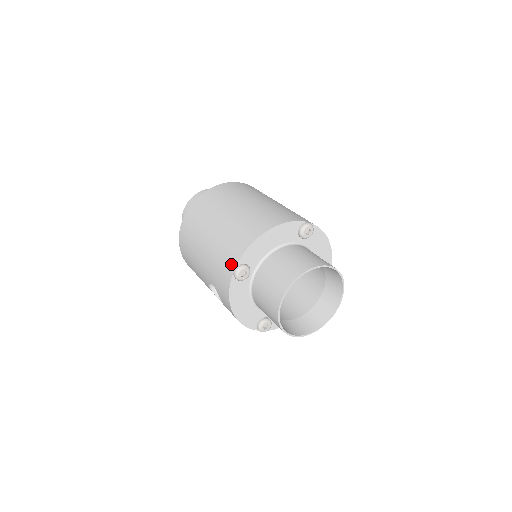
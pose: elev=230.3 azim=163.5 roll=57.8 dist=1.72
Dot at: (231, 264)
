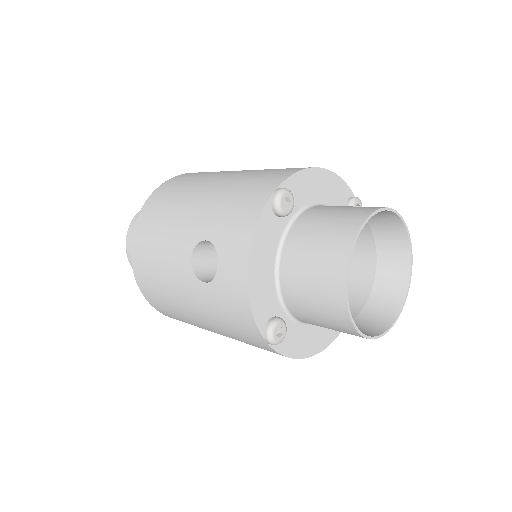
Dot at: (267, 188)
